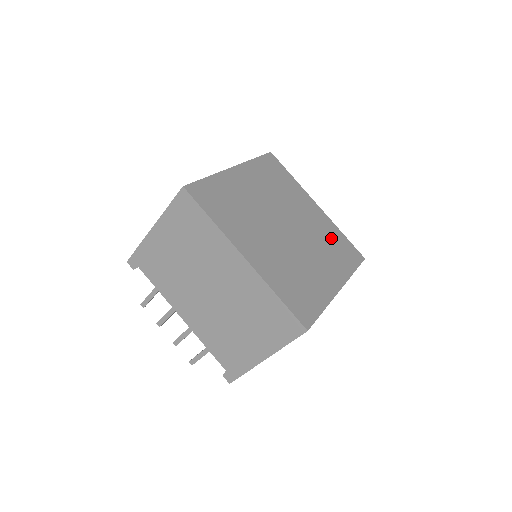
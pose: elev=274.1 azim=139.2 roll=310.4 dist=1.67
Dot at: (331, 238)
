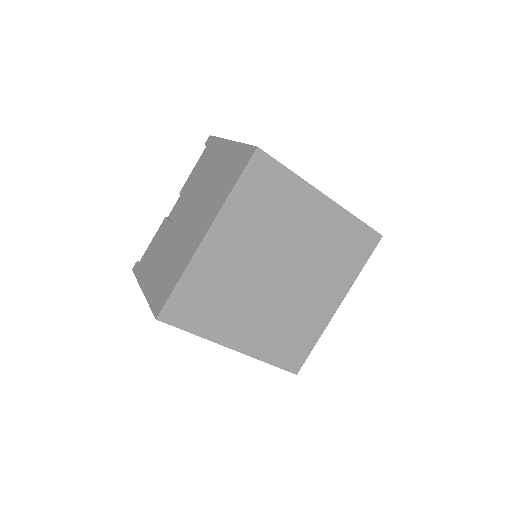
Dot at: (339, 241)
